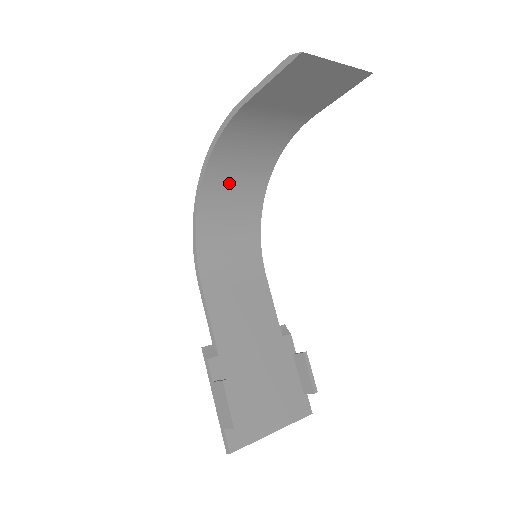
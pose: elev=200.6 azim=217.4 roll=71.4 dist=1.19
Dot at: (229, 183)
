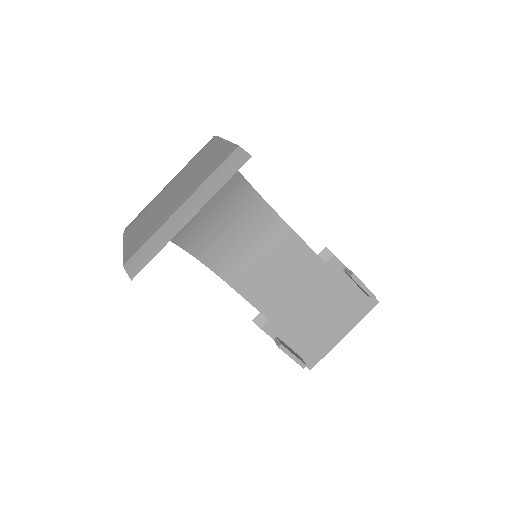
Dot at: occluded
